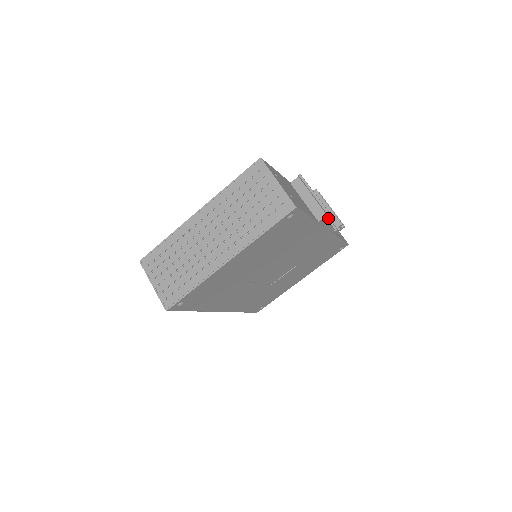
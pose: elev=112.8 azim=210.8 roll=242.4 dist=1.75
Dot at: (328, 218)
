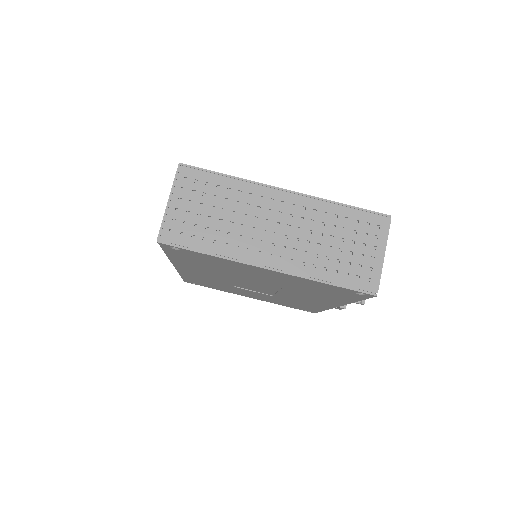
Dot at: occluded
